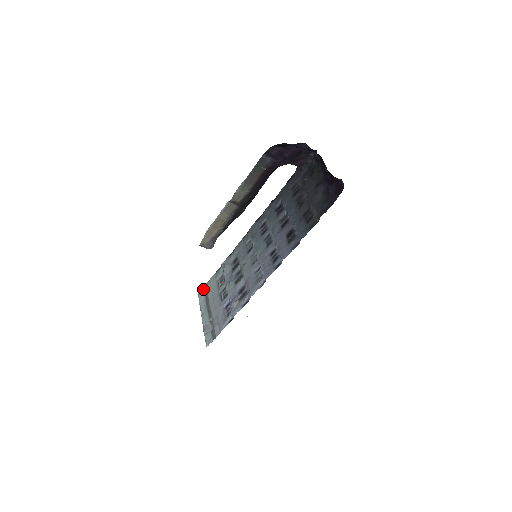
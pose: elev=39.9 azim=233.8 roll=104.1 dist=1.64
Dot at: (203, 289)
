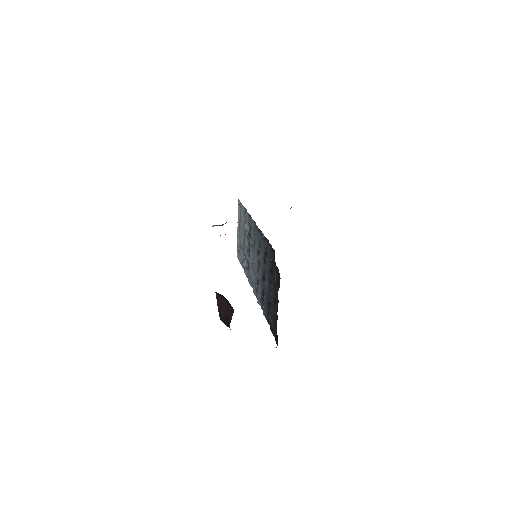
Dot at: (240, 204)
